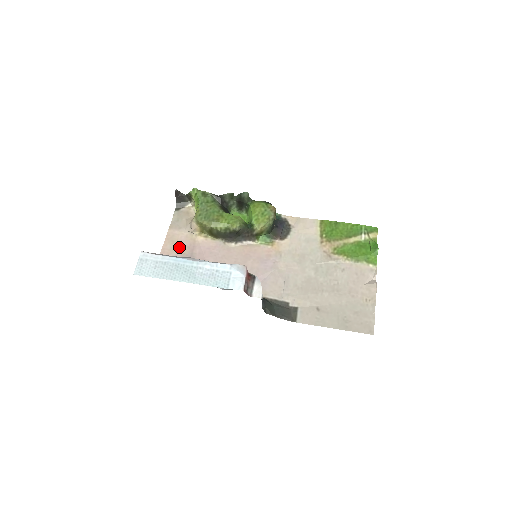
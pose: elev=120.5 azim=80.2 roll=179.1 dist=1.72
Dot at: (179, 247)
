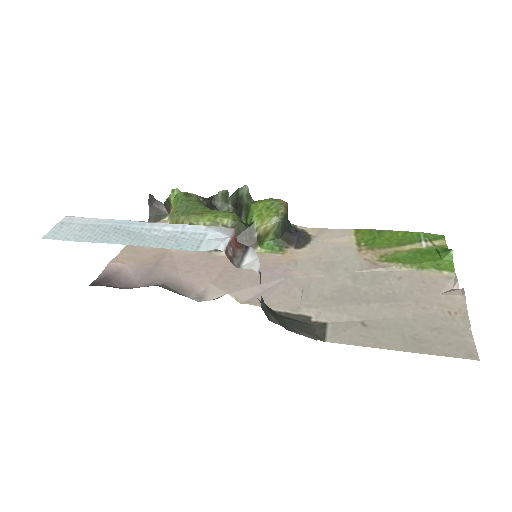
Dot at: (141, 256)
